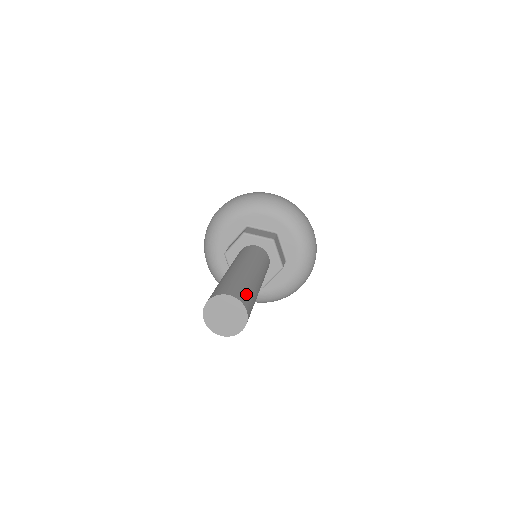
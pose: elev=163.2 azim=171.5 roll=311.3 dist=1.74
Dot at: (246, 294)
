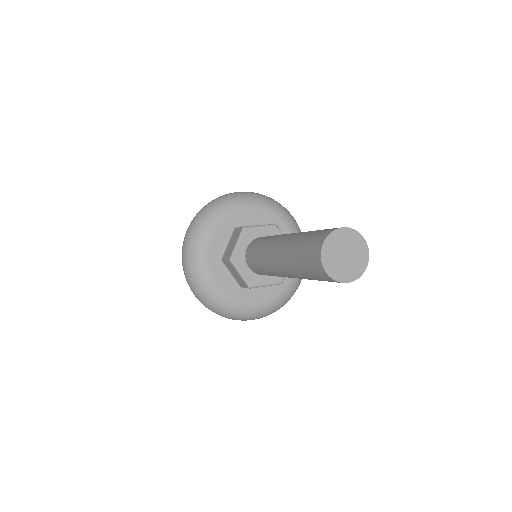
Dot at: occluded
